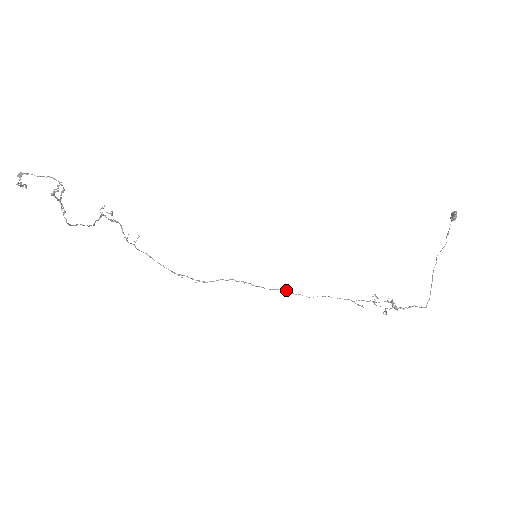
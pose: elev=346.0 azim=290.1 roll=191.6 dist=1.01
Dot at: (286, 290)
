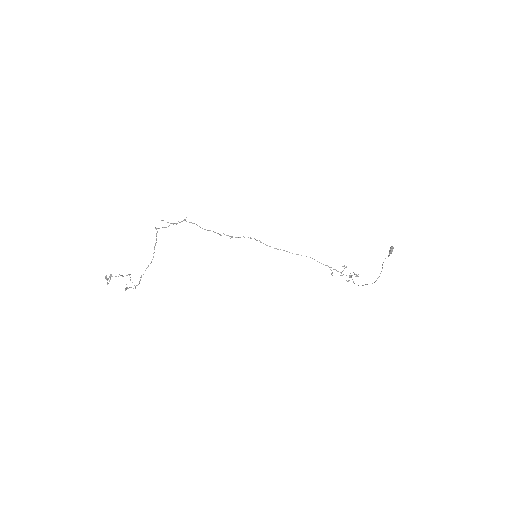
Dot at: (287, 251)
